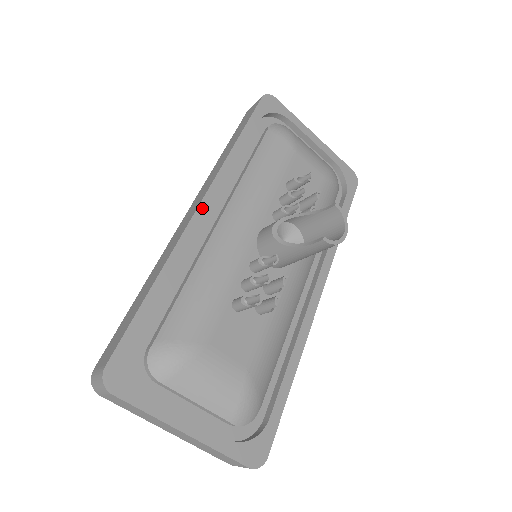
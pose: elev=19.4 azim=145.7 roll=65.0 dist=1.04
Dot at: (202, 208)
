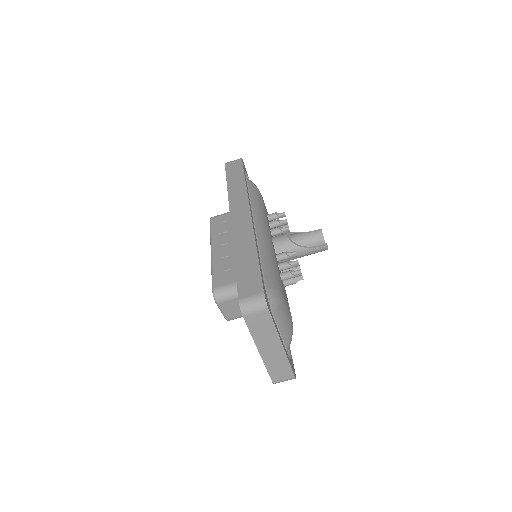
Dot at: (251, 215)
